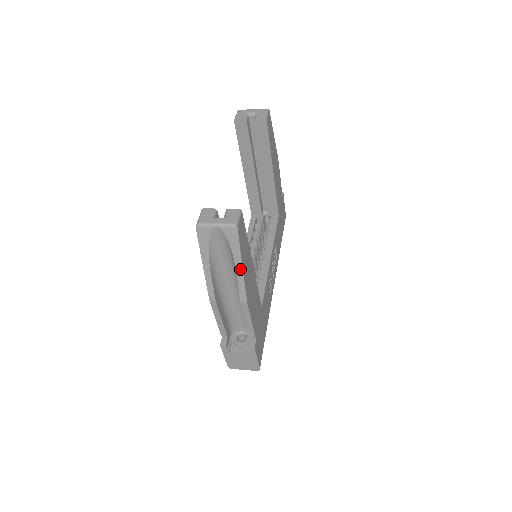
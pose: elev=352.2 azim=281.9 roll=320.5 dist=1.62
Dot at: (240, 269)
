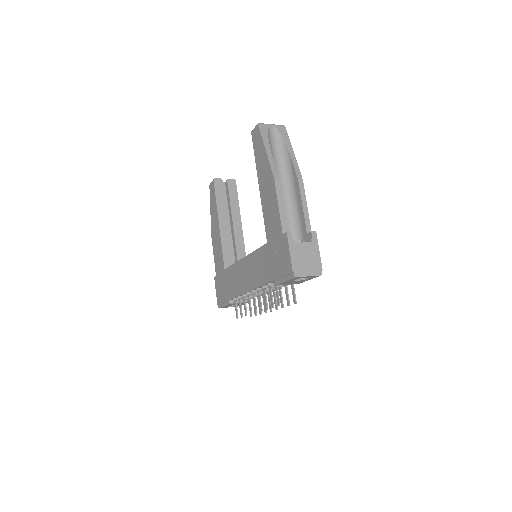
Dot at: (292, 154)
